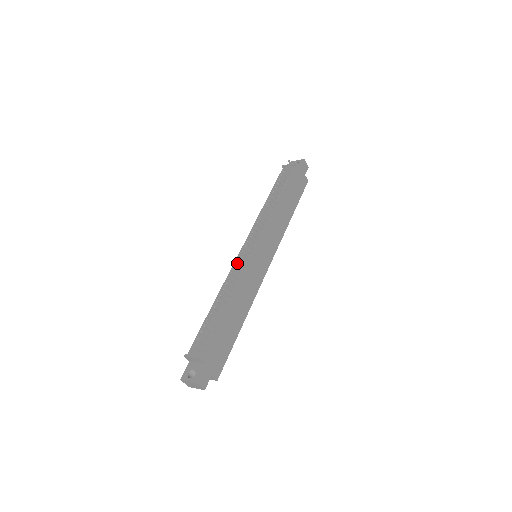
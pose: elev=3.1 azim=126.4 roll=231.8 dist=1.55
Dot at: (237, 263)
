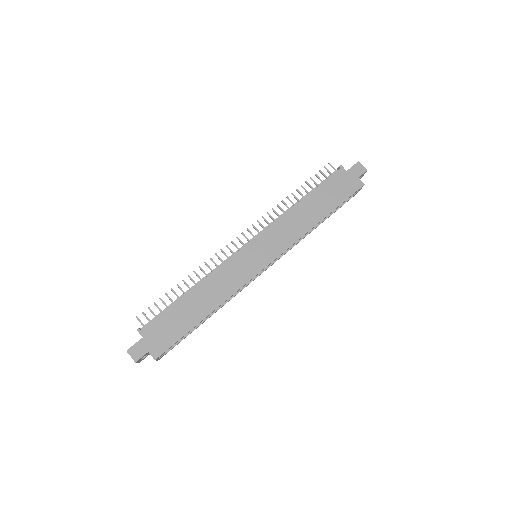
Dot at: (216, 255)
